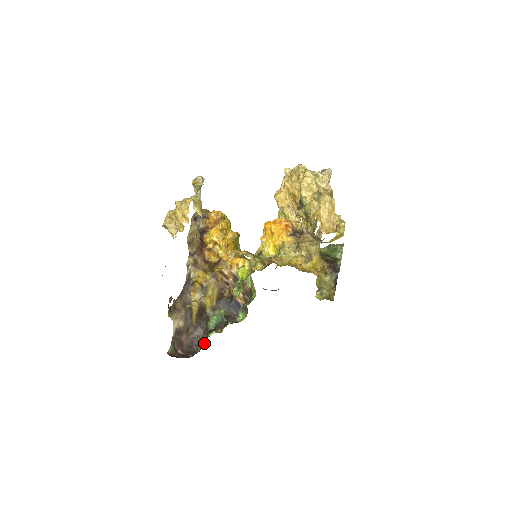
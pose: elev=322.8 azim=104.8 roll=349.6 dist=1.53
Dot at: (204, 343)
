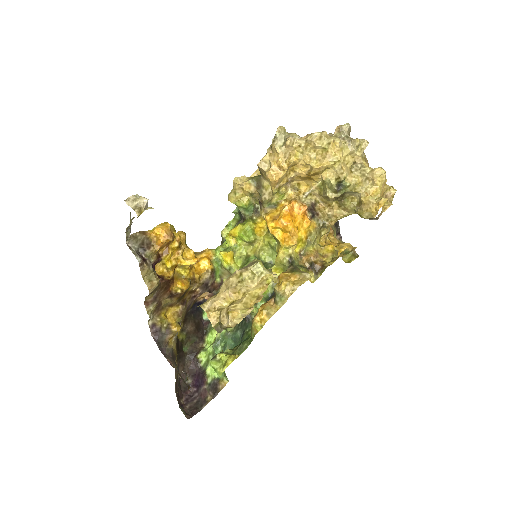
Dot at: occluded
